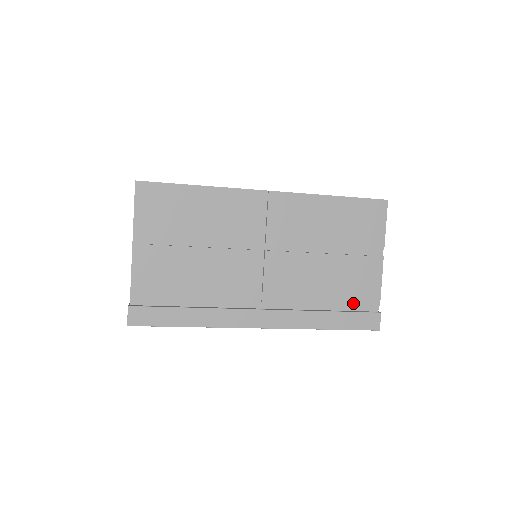
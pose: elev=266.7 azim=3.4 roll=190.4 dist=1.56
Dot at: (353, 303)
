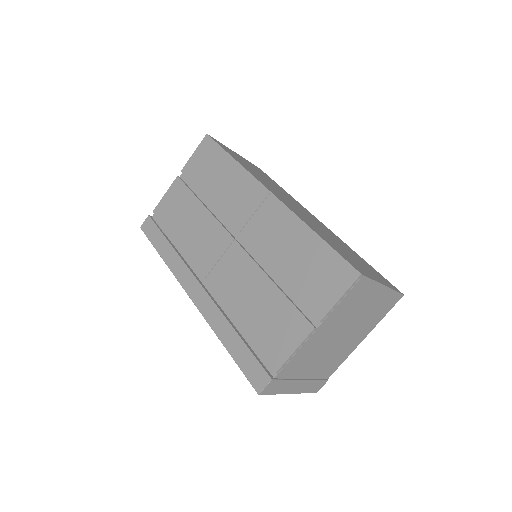
Dot at: (258, 345)
